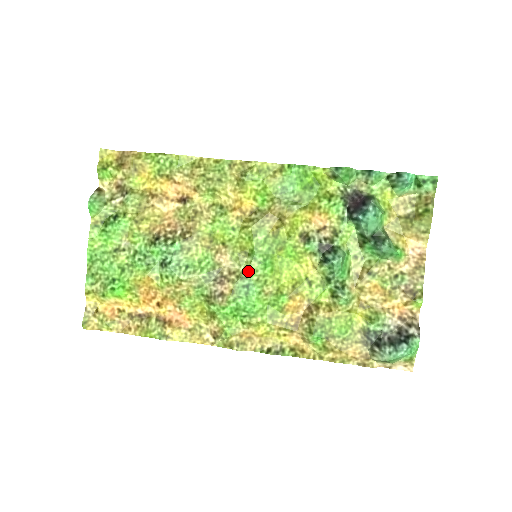
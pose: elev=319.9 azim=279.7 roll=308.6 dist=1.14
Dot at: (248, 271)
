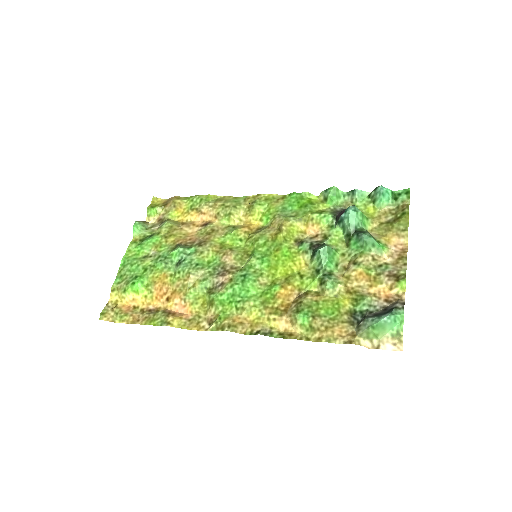
Dot at: (247, 265)
